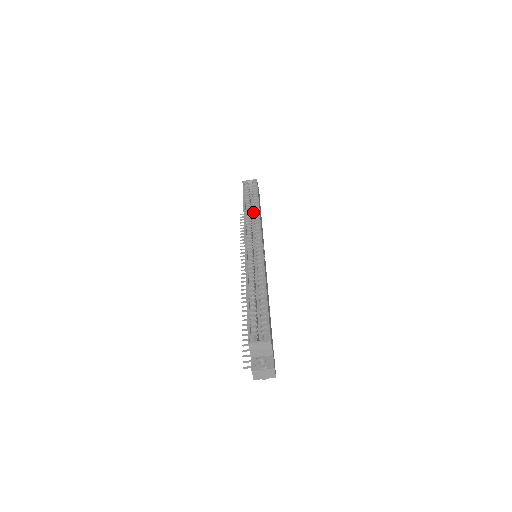
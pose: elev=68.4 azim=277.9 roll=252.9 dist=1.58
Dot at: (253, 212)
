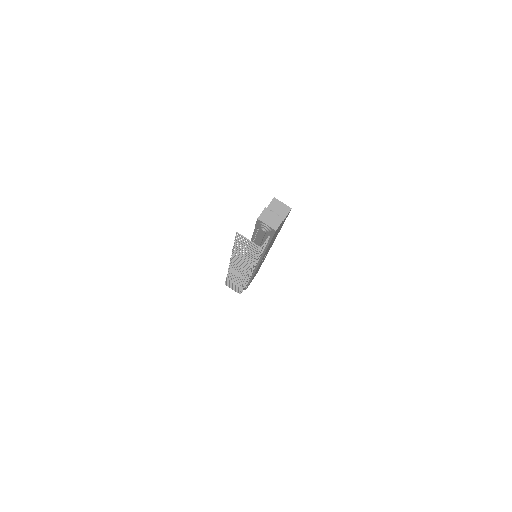
Dot at: occluded
